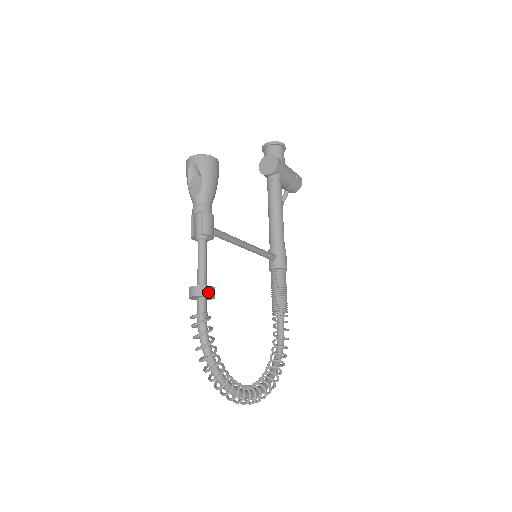
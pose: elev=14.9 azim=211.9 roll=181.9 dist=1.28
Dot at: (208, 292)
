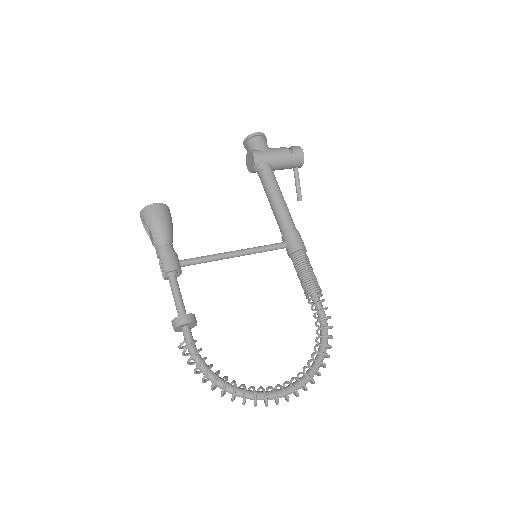
Dot at: (181, 321)
